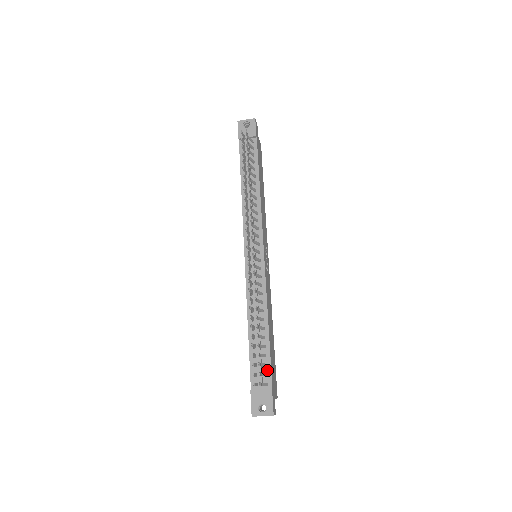
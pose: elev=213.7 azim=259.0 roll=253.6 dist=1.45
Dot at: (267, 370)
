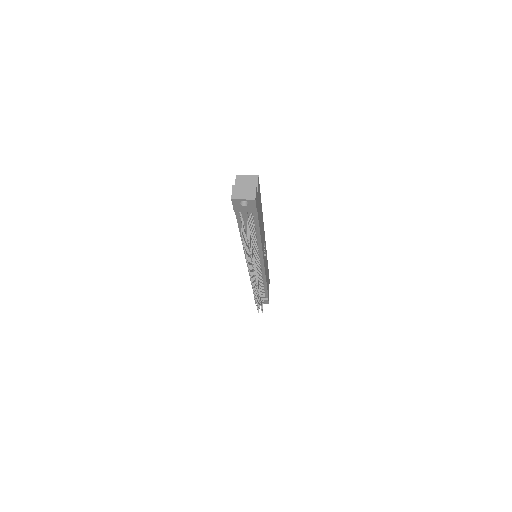
Dot at: (265, 295)
